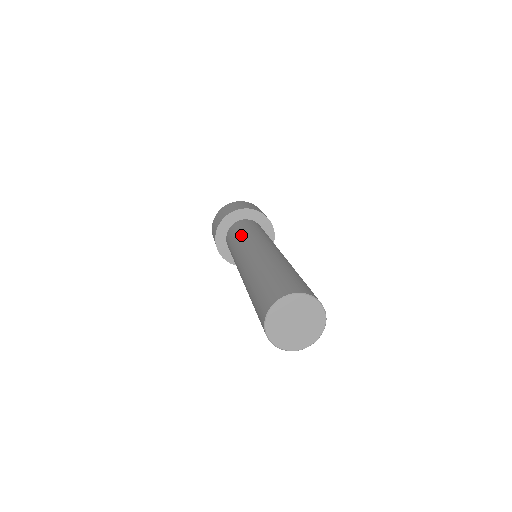
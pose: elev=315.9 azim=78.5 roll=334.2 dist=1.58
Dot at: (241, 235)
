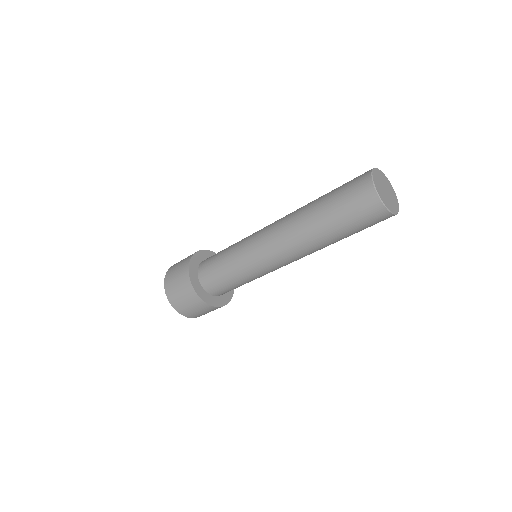
Dot at: (235, 243)
